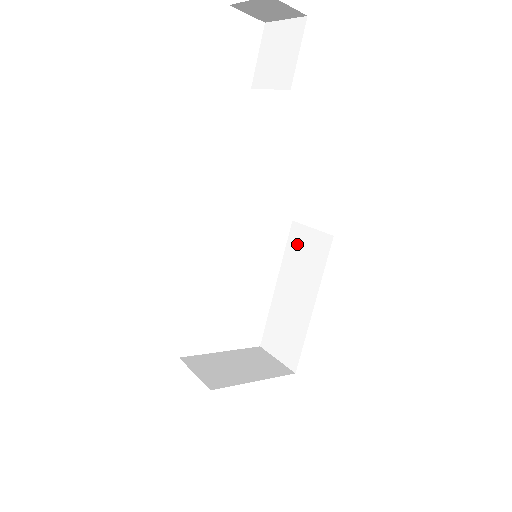
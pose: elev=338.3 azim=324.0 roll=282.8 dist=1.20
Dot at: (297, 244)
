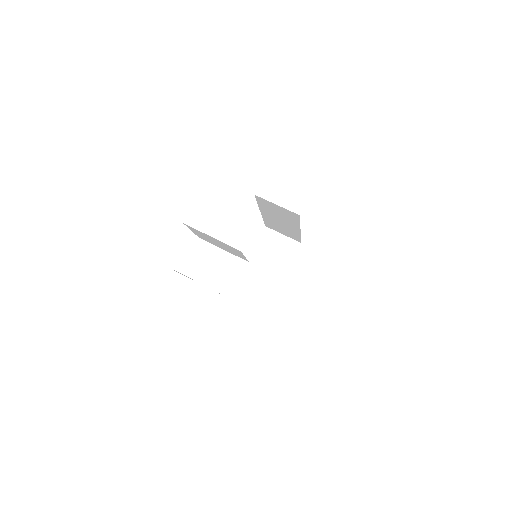
Dot at: (268, 206)
